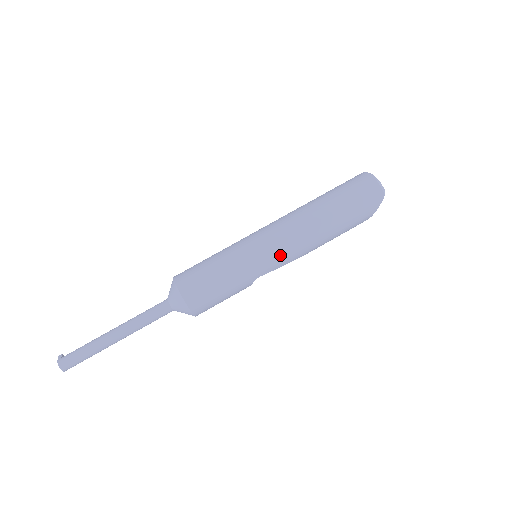
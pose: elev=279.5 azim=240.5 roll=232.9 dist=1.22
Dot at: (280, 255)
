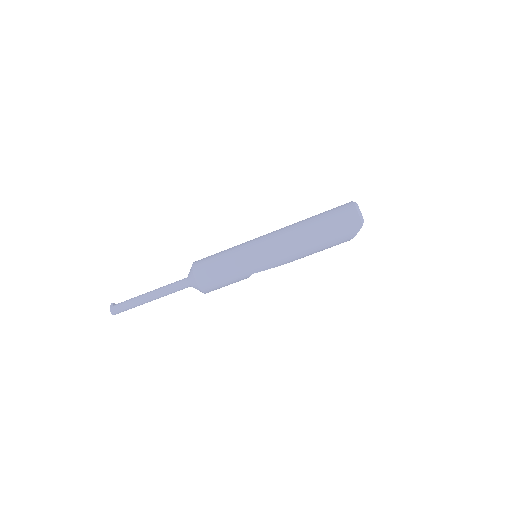
Dot at: (271, 260)
